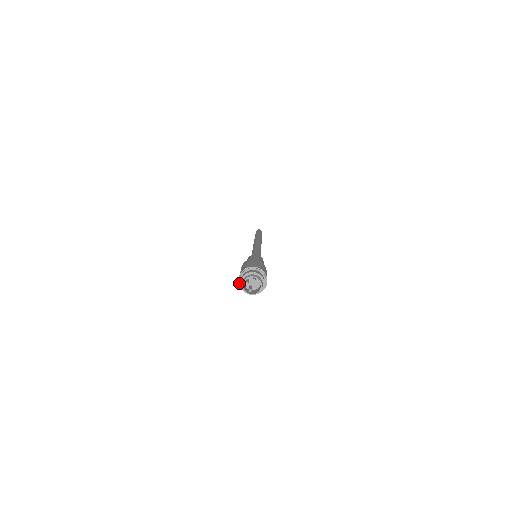
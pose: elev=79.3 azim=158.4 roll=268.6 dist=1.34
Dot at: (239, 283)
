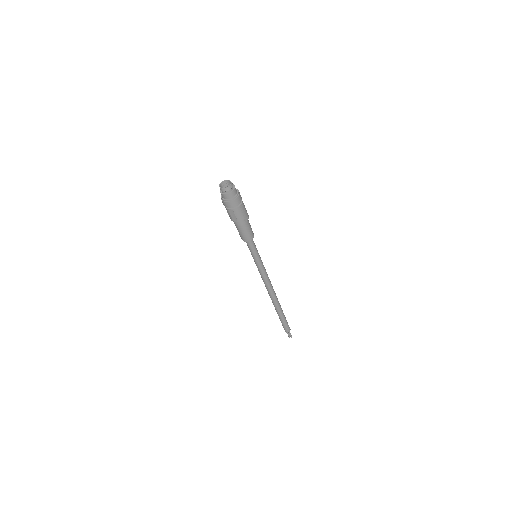
Dot at: (221, 197)
